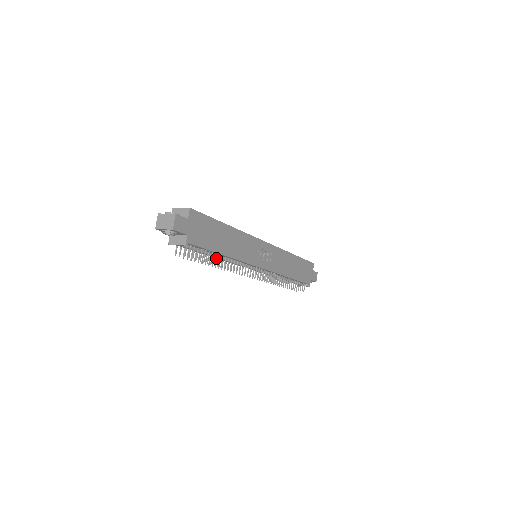
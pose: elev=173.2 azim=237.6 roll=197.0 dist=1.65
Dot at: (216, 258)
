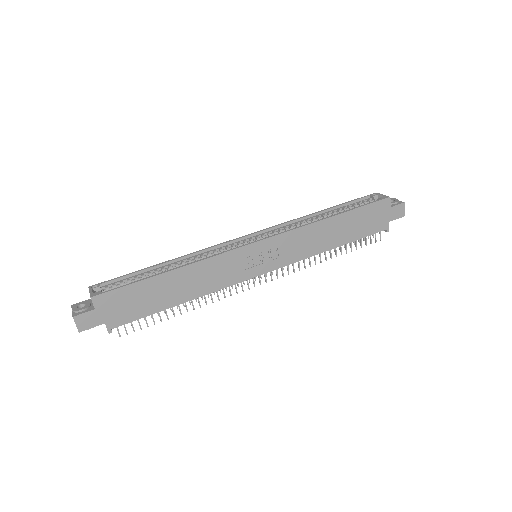
Dot at: occluded
